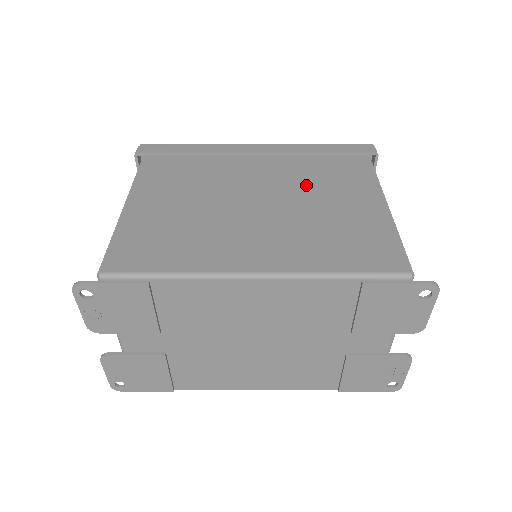
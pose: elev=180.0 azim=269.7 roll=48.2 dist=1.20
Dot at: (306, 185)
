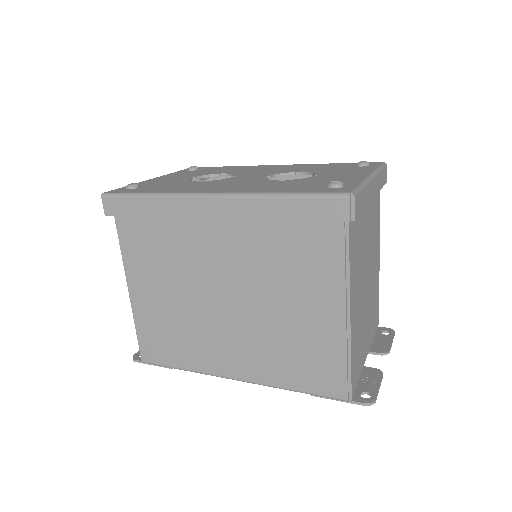
Dot at: (268, 274)
